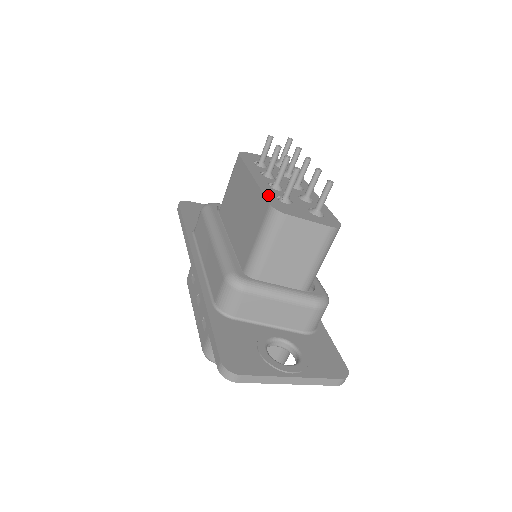
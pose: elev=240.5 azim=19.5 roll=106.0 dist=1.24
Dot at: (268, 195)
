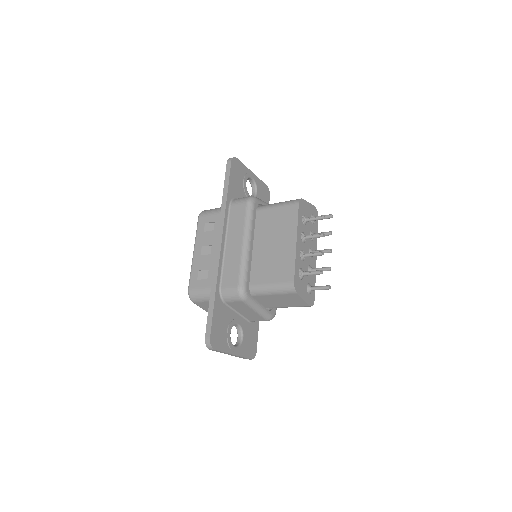
Dot at: (296, 269)
